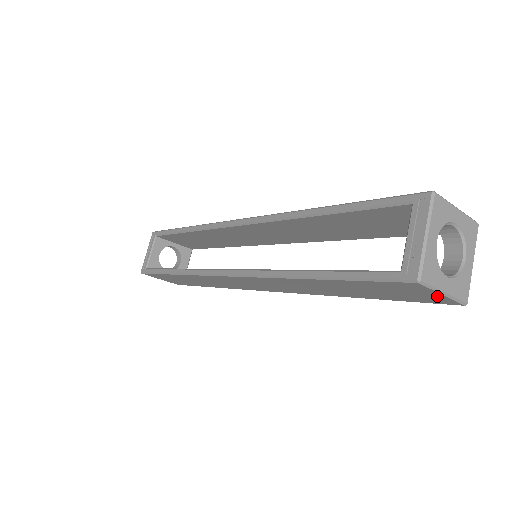
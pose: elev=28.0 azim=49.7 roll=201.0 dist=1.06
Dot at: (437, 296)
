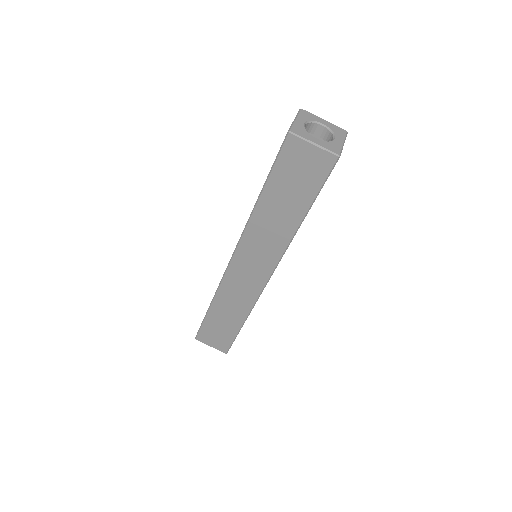
Dot at: (315, 152)
